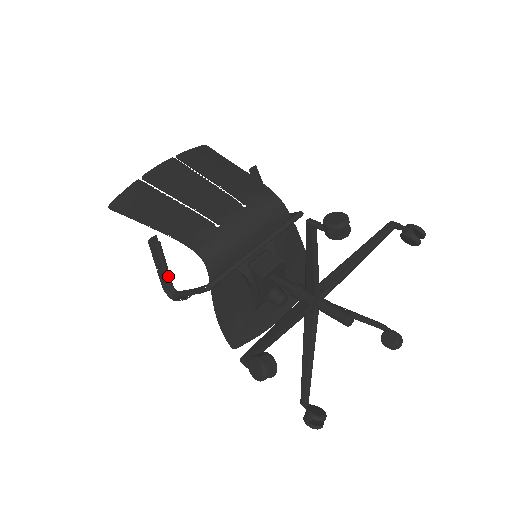
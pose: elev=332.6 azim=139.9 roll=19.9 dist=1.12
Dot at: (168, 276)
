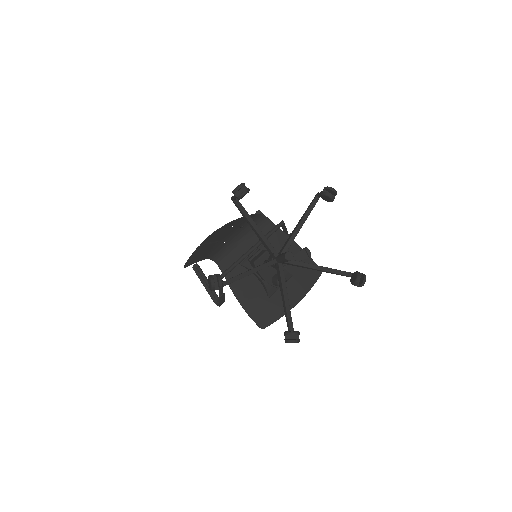
Dot at: occluded
